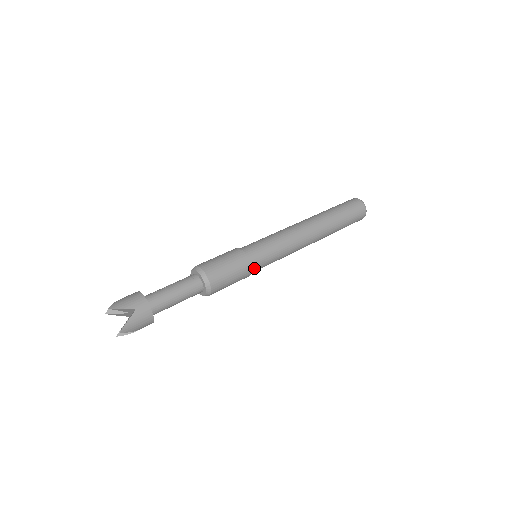
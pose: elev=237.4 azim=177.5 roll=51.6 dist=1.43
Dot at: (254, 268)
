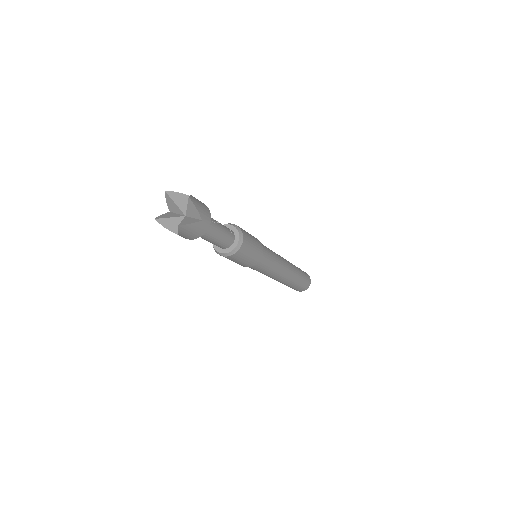
Dot at: (254, 265)
